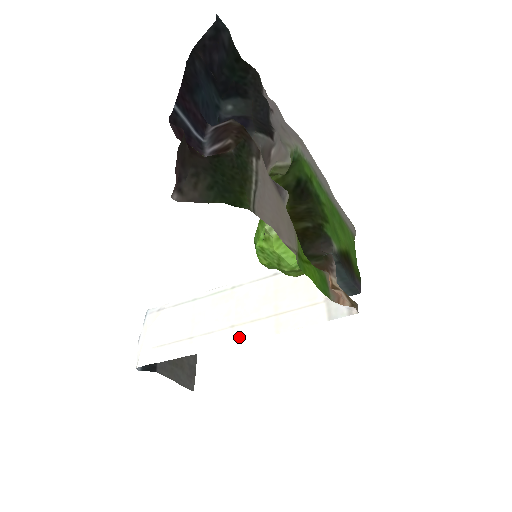
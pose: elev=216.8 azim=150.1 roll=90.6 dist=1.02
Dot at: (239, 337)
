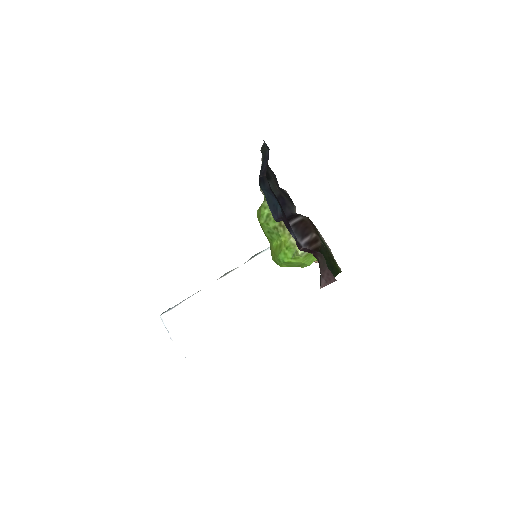
Dot at: (258, 306)
